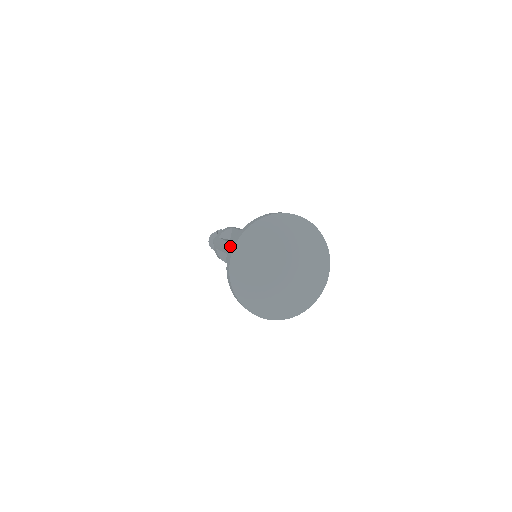
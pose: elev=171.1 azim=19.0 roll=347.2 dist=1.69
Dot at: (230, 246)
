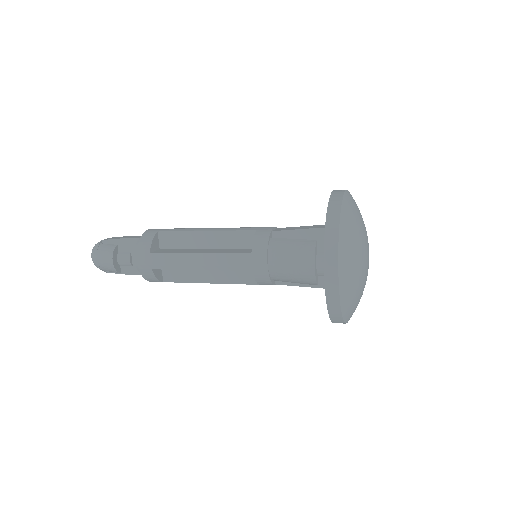
Dot at: (217, 258)
